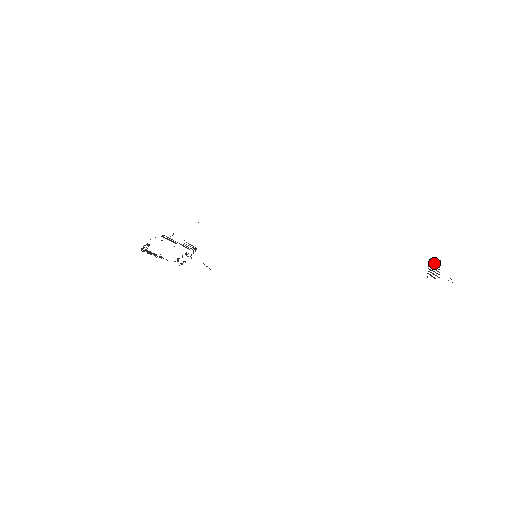
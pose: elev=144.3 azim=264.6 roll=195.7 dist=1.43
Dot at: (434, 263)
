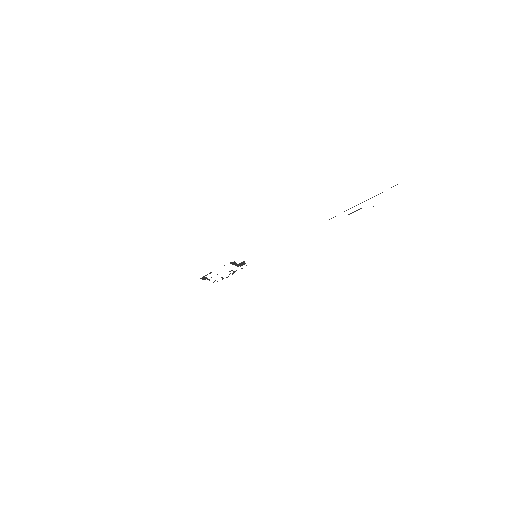
Dot at: occluded
